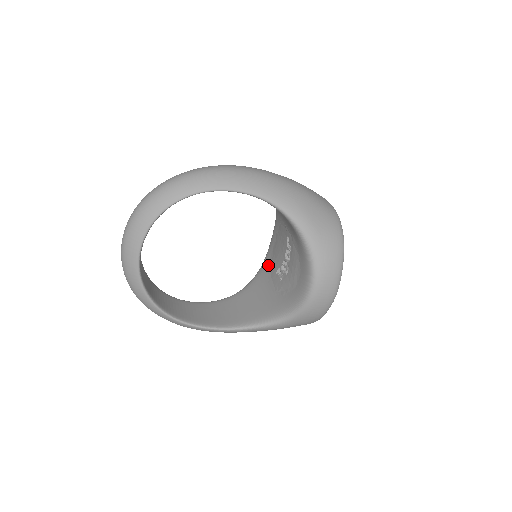
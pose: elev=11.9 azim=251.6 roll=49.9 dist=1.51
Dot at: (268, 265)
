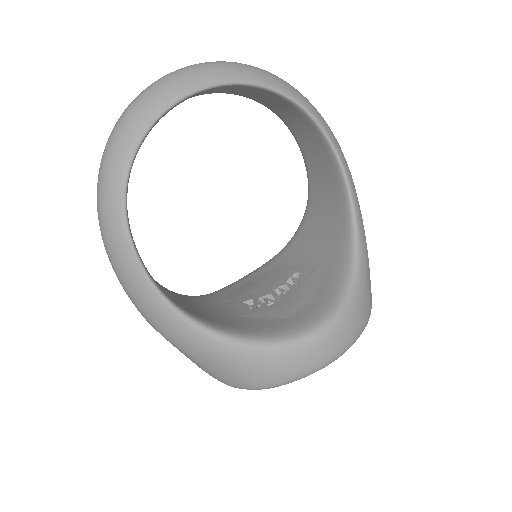
Dot at: (224, 295)
